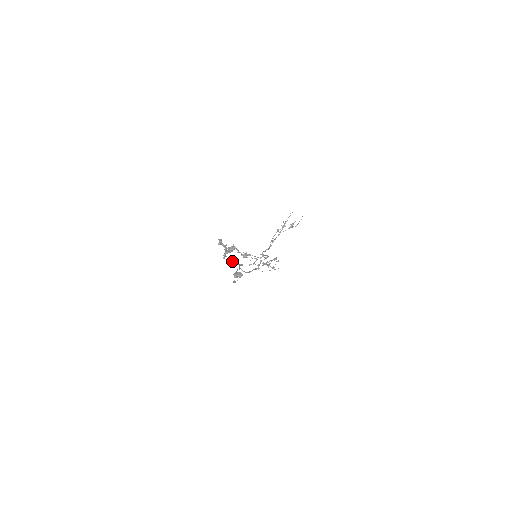
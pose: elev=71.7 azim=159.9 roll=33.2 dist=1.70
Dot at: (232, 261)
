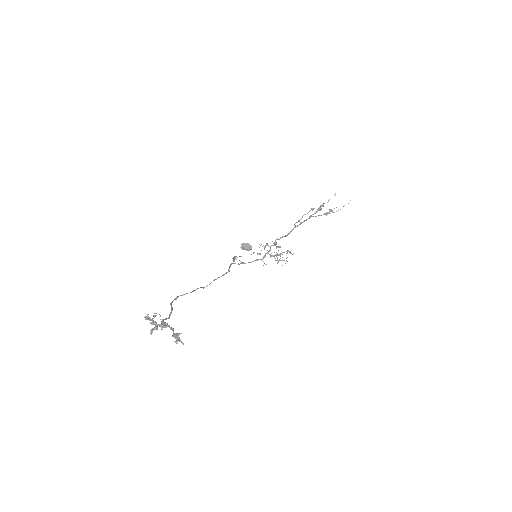
Dot at: occluded
